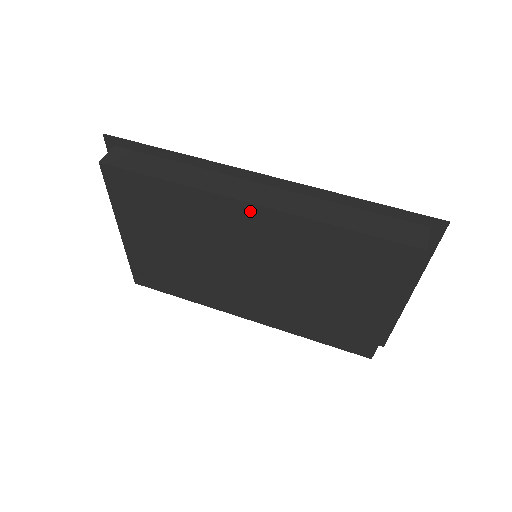
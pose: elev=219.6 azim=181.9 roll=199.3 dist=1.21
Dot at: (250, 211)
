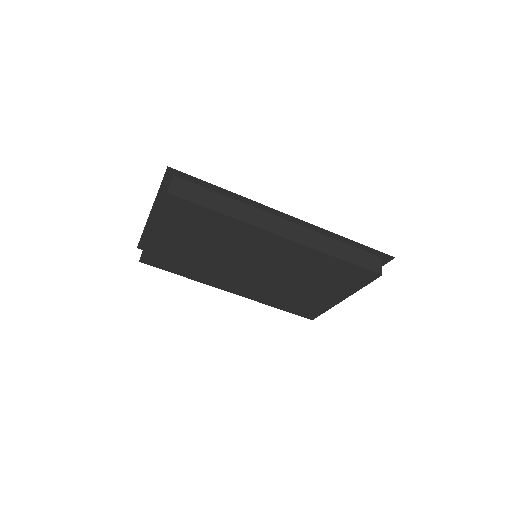
Dot at: (278, 240)
